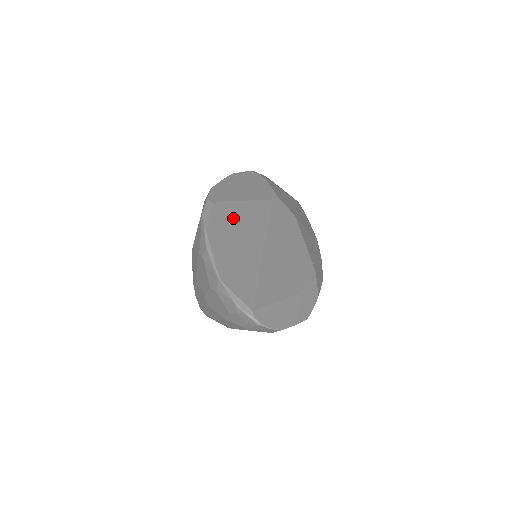
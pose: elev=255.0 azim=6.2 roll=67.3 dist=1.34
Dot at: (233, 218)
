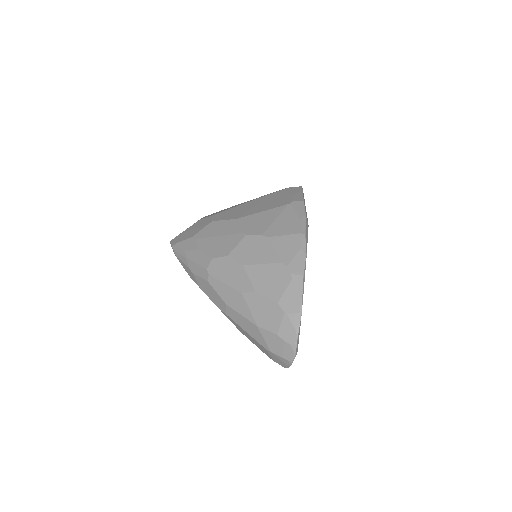
Dot at: occluded
